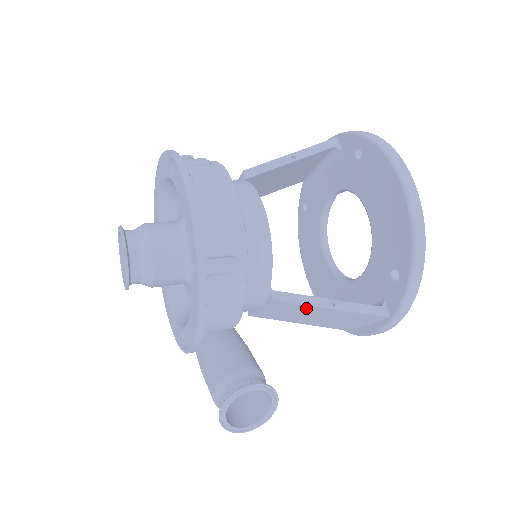
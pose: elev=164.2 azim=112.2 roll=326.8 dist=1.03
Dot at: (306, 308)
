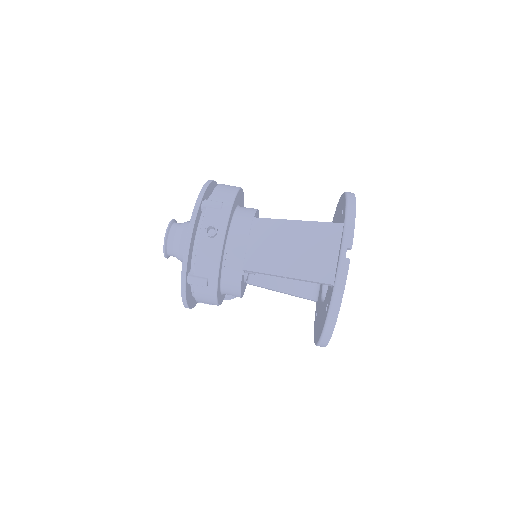
Dot at: occluded
